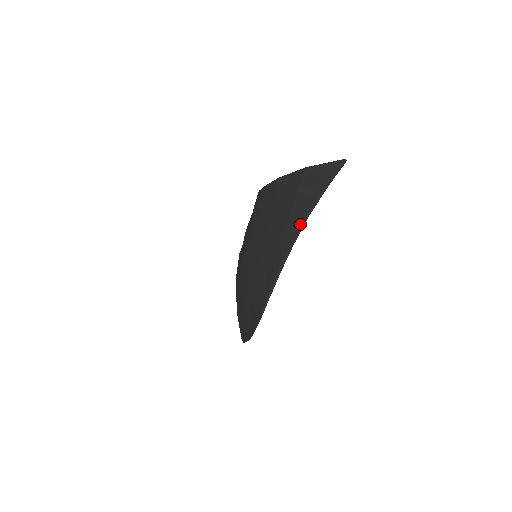
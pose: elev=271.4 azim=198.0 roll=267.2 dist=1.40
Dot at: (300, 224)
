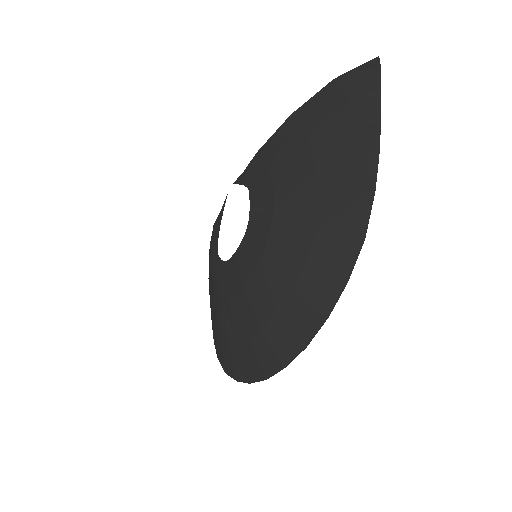
Dot at: (377, 97)
